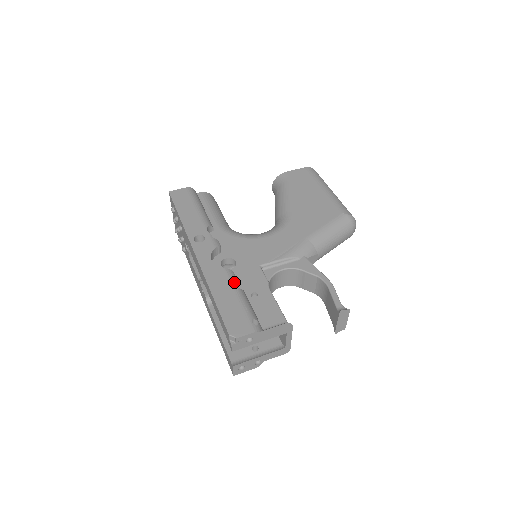
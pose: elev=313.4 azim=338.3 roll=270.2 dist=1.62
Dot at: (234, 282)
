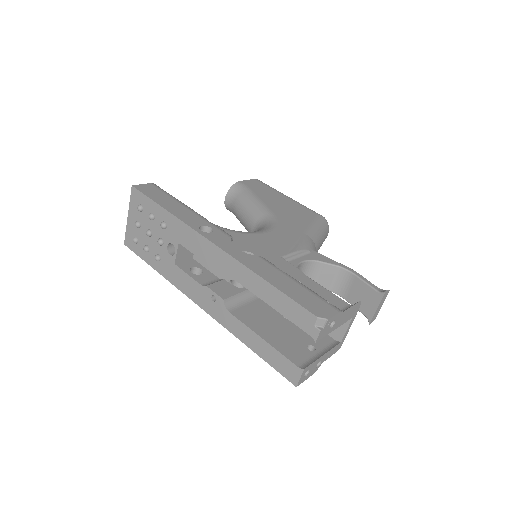
Dot at: occluded
